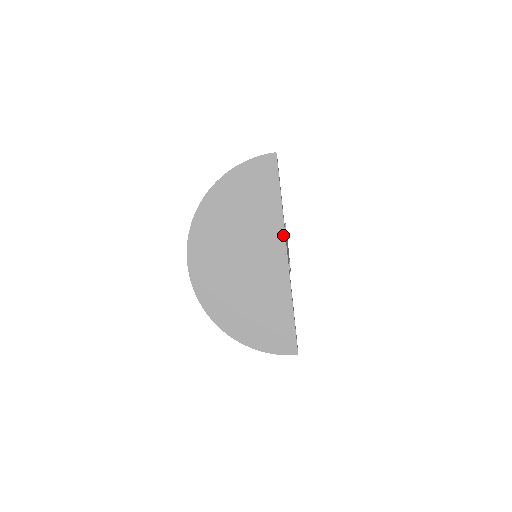
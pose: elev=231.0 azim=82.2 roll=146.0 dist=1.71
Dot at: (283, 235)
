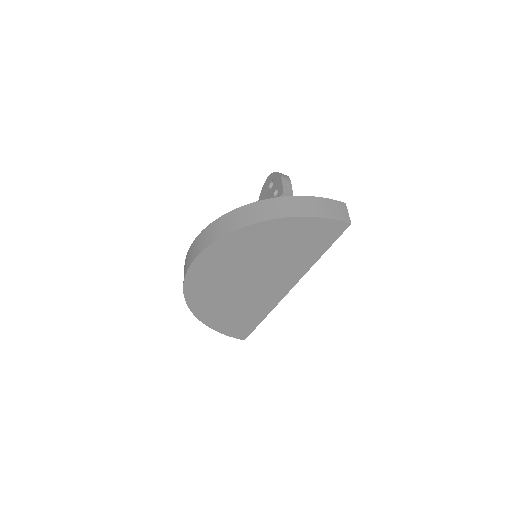
Dot at: (298, 279)
